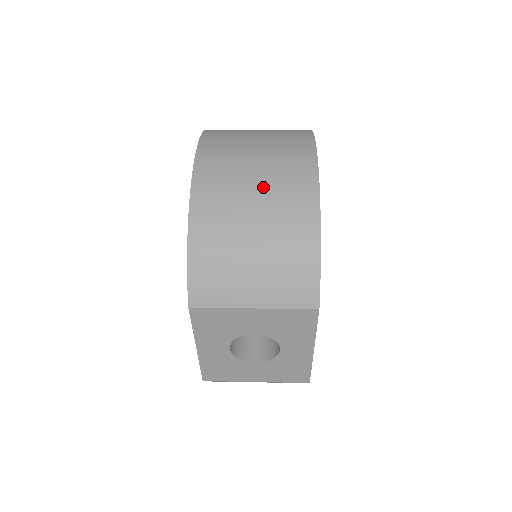
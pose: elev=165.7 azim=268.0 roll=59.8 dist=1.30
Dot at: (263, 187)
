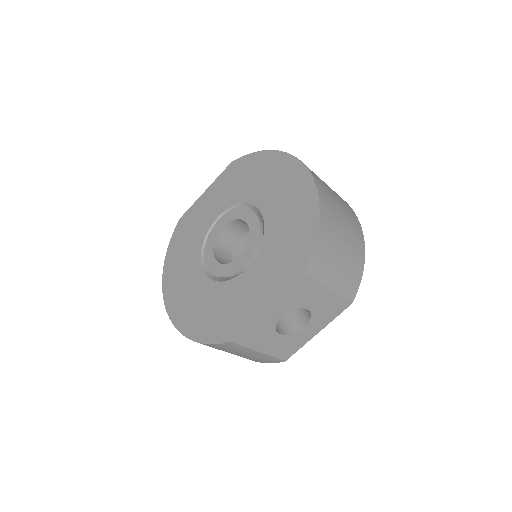
Dot at: (344, 214)
